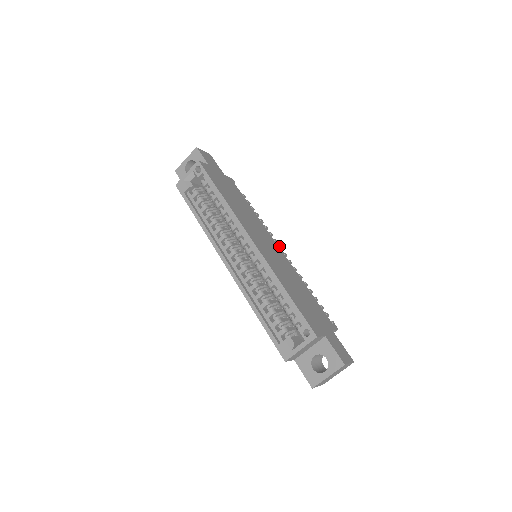
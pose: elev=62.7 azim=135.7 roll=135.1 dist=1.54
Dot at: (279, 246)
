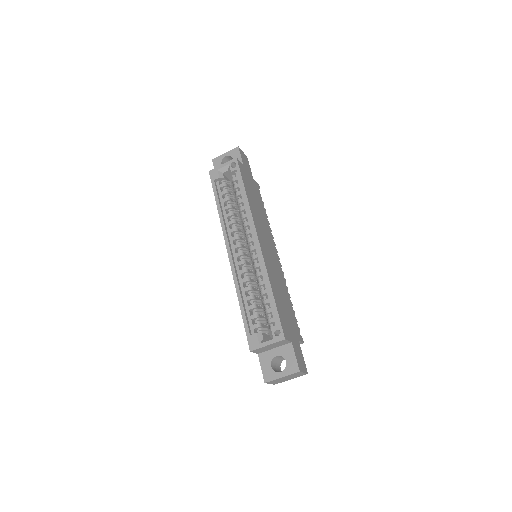
Dot at: (278, 256)
